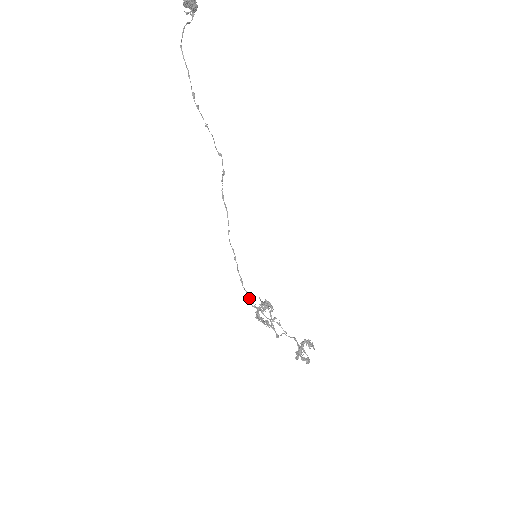
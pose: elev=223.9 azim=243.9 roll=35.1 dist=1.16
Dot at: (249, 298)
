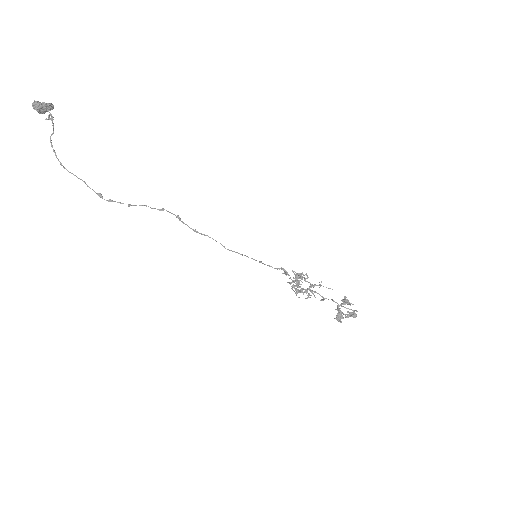
Dot at: (287, 272)
